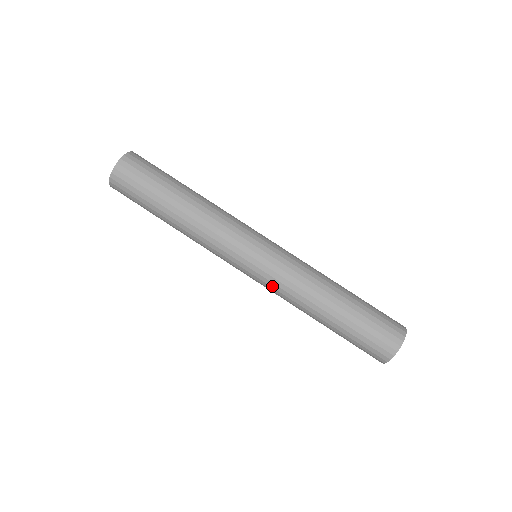
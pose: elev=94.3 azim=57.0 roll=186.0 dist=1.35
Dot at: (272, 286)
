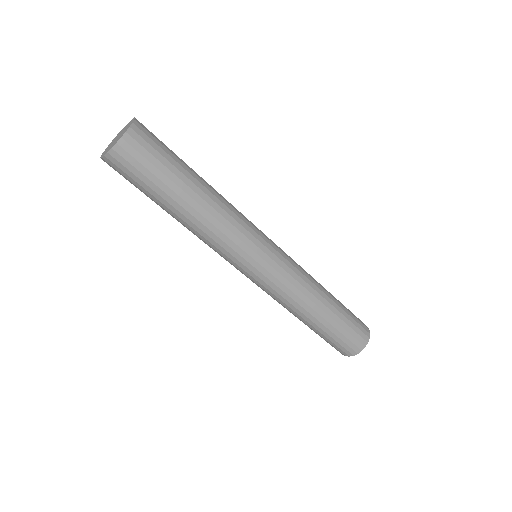
Dot at: occluded
